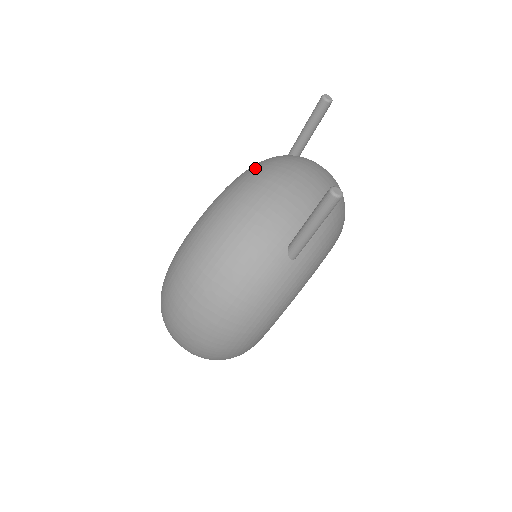
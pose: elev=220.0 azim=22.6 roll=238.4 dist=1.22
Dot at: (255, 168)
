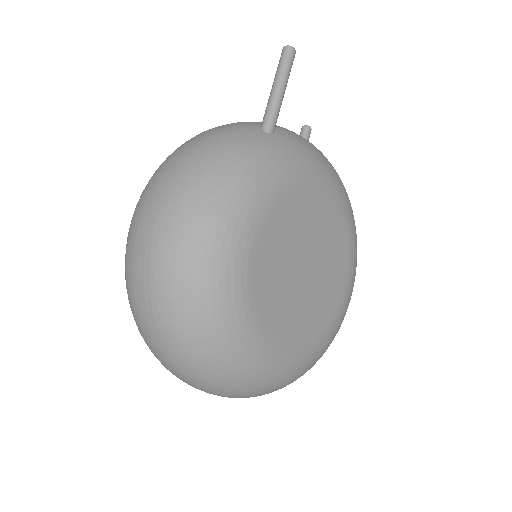
Dot at: occluded
